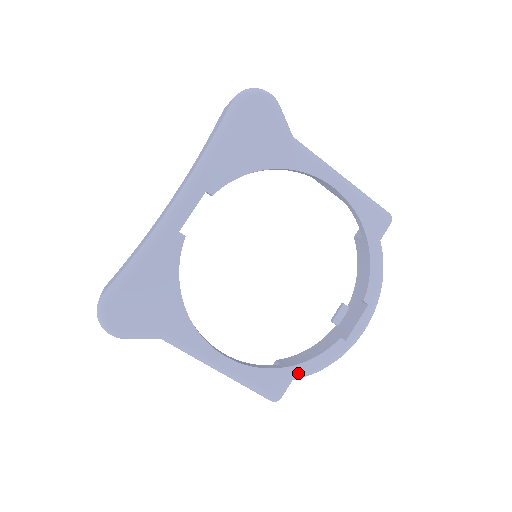
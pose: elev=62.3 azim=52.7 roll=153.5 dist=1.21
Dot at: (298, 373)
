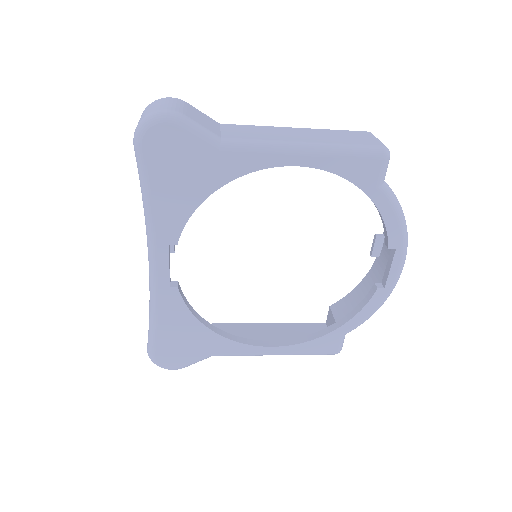
Dot at: (347, 330)
